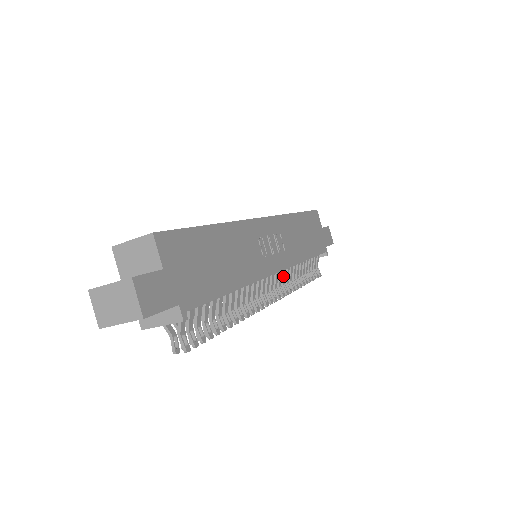
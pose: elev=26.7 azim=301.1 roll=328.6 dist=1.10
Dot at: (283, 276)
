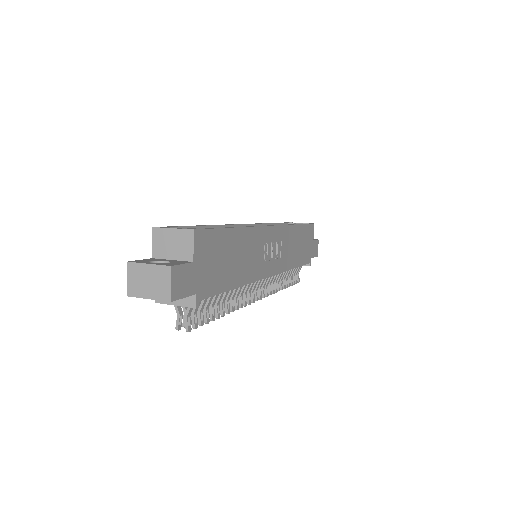
Dot at: (272, 278)
